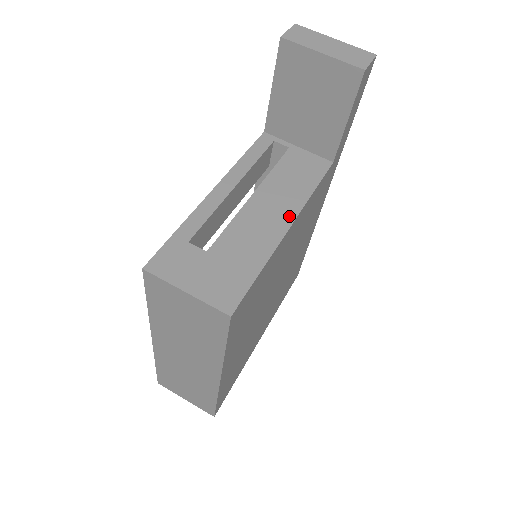
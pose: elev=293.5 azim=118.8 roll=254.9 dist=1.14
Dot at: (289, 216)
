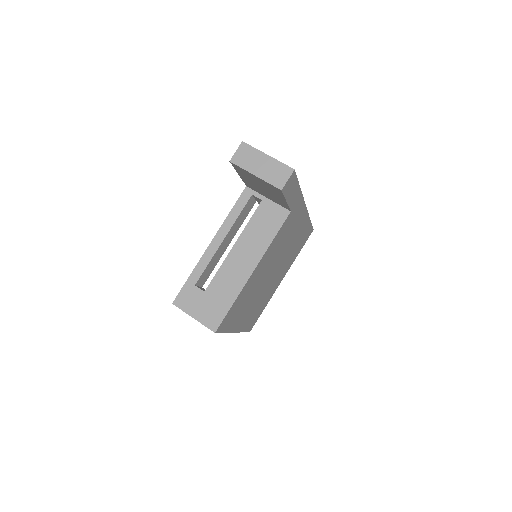
Dot at: (254, 263)
